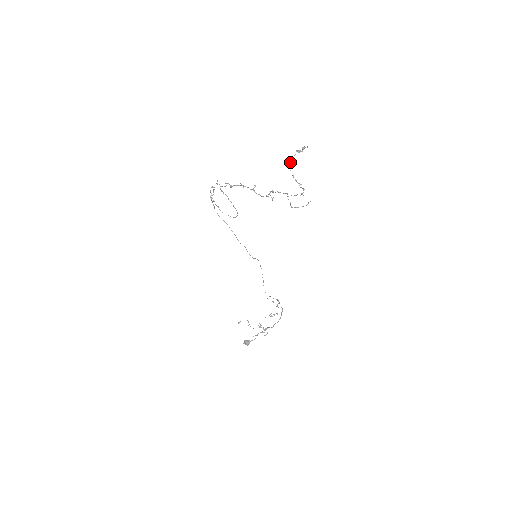
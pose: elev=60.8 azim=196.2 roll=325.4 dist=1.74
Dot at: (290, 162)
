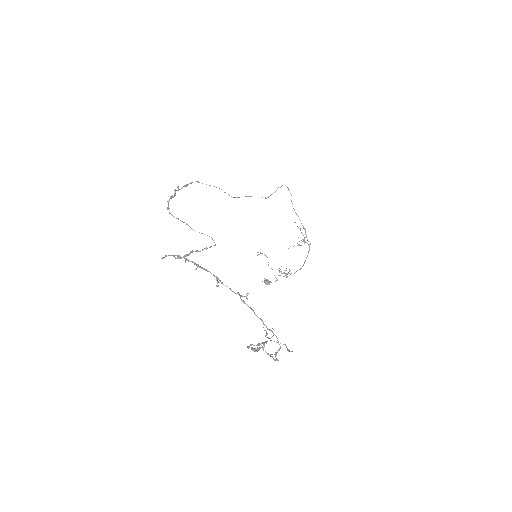
Dot at: occluded
